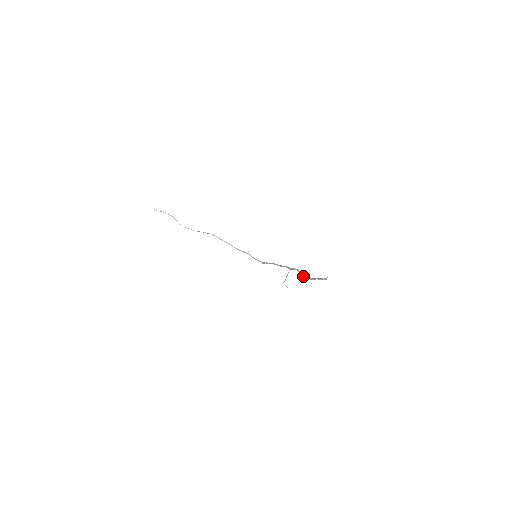
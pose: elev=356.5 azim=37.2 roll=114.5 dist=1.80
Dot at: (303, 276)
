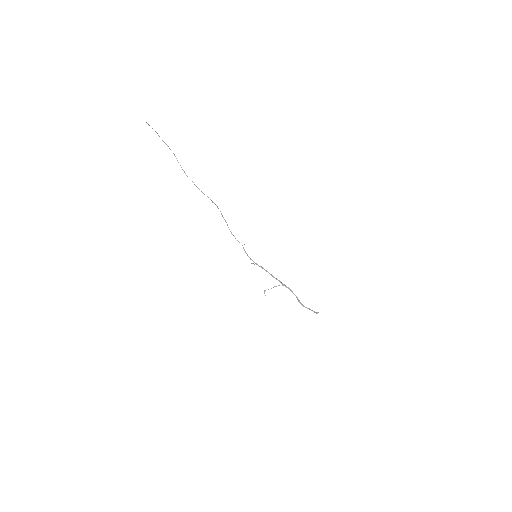
Dot at: (299, 301)
